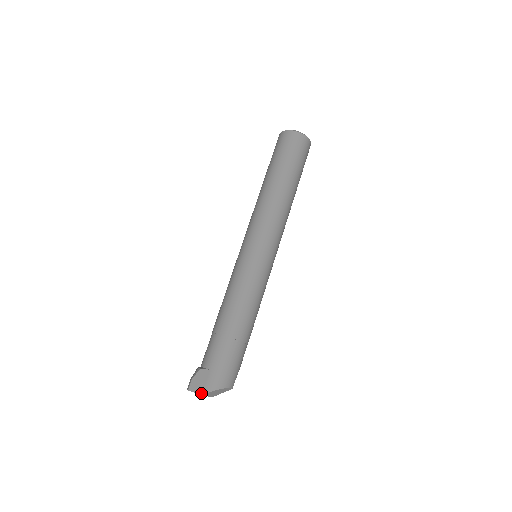
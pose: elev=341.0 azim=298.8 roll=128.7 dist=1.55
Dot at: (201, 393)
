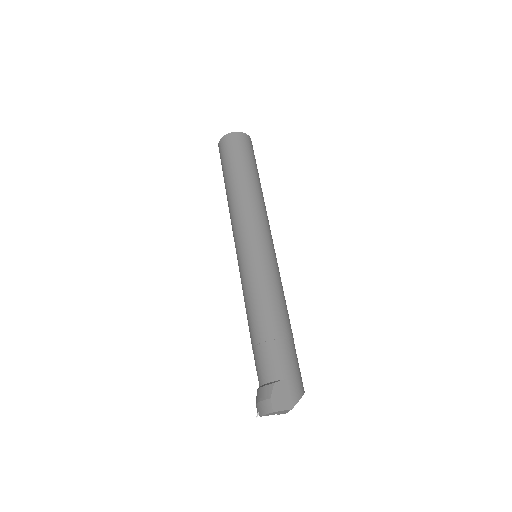
Dot at: (290, 407)
